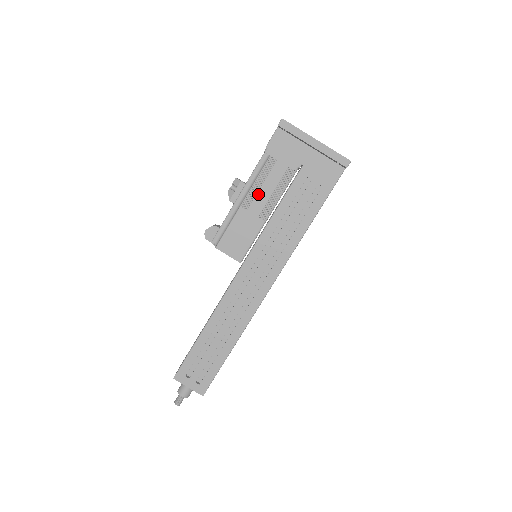
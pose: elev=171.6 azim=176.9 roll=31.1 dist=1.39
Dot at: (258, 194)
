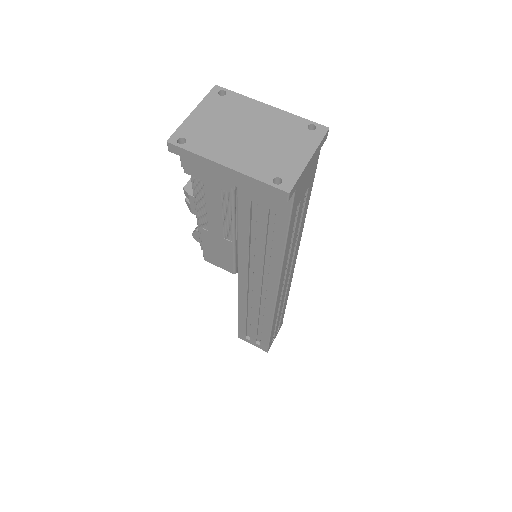
Dot at: (208, 217)
